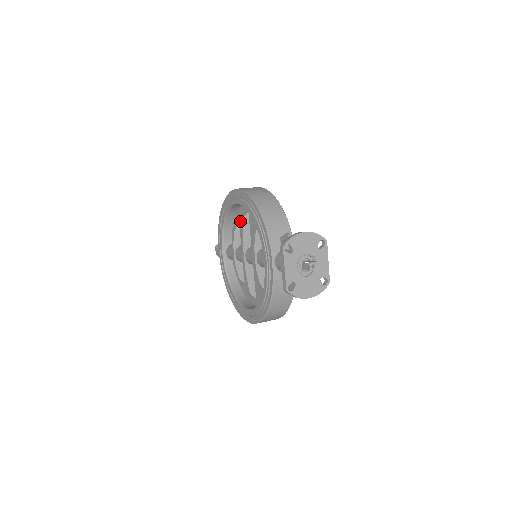
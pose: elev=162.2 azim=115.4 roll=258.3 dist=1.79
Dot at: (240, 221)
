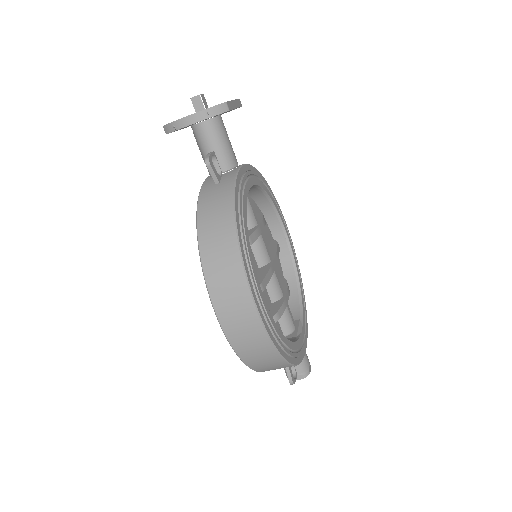
Dot at: occluded
